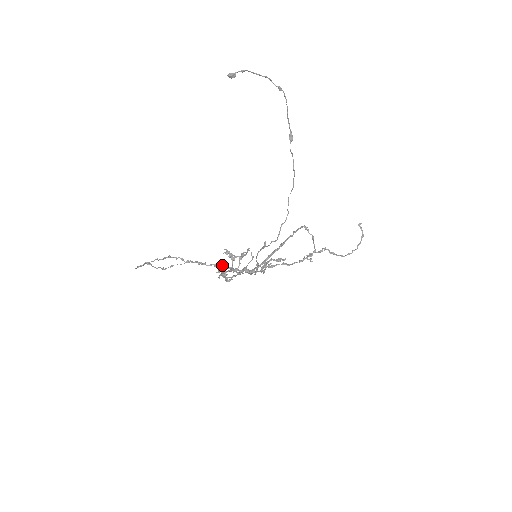
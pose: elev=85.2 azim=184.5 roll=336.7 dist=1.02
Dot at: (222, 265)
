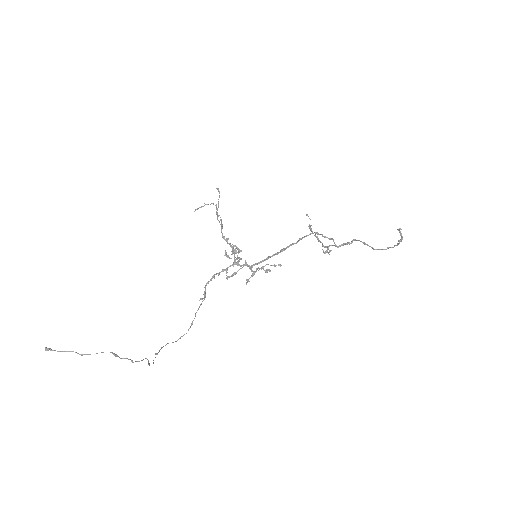
Dot at: (234, 250)
